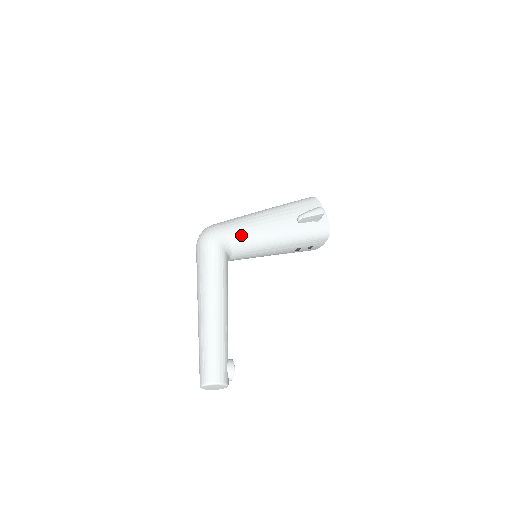
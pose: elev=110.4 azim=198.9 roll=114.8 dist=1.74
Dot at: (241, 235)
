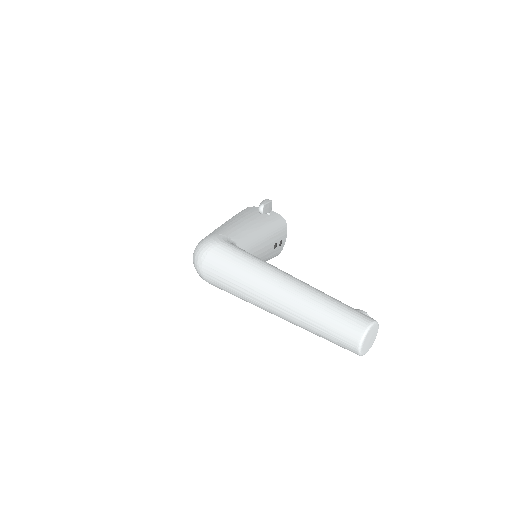
Dot at: (234, 233)
